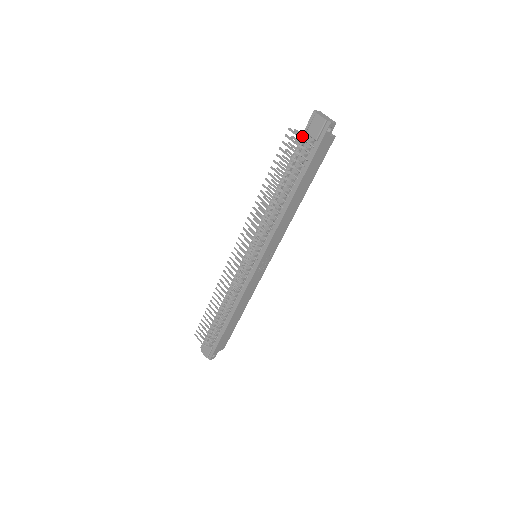
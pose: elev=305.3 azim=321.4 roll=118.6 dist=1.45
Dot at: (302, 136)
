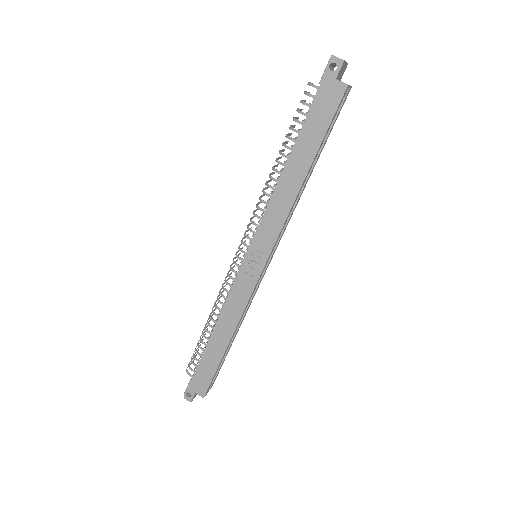
Dot at: occluded
